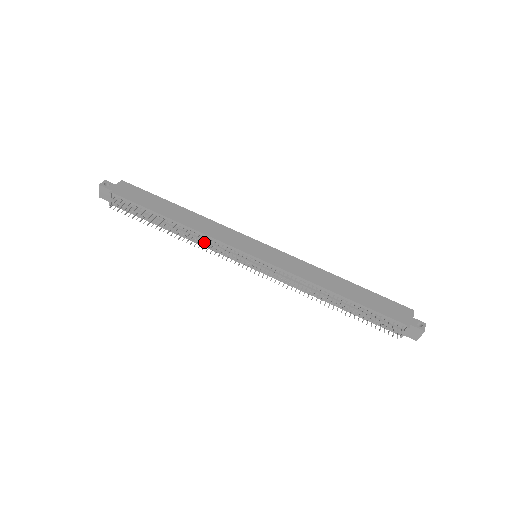
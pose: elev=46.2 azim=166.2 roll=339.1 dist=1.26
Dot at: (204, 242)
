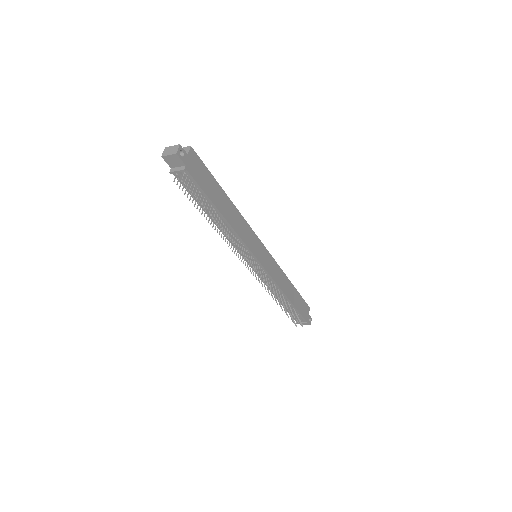
Dot at: occluded
